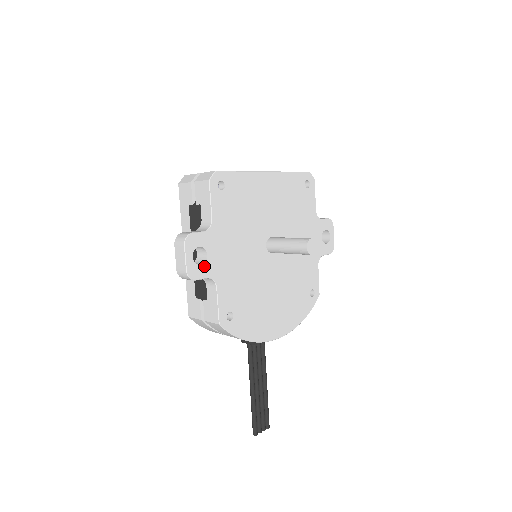
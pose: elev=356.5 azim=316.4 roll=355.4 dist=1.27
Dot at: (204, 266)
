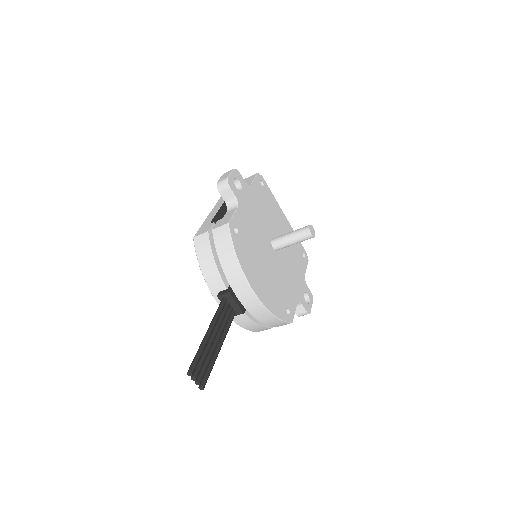
Dot at: (237, 190)
